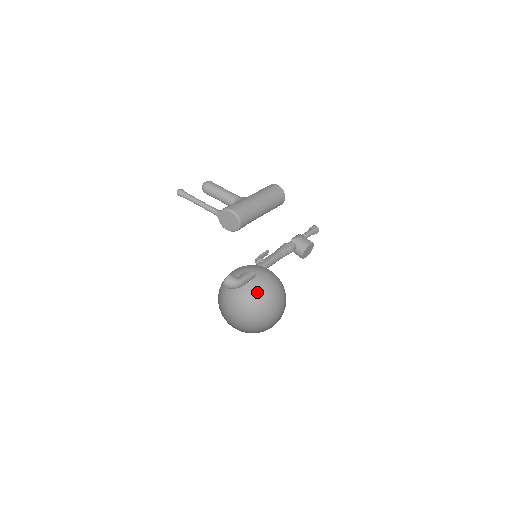
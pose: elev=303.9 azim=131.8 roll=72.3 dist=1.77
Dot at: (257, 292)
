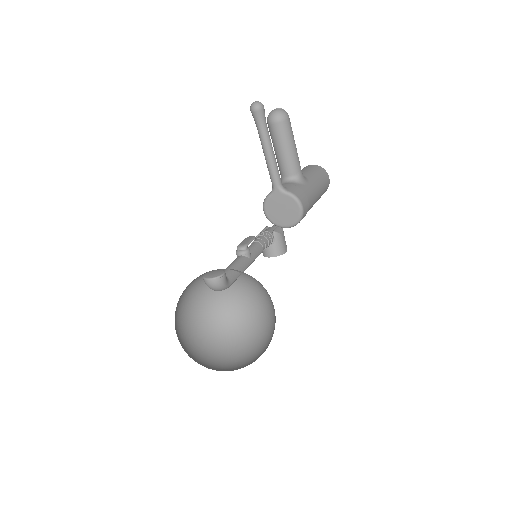
Dot at: occluded
